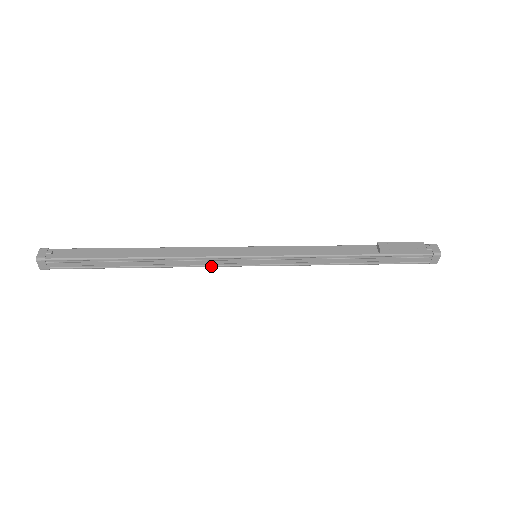
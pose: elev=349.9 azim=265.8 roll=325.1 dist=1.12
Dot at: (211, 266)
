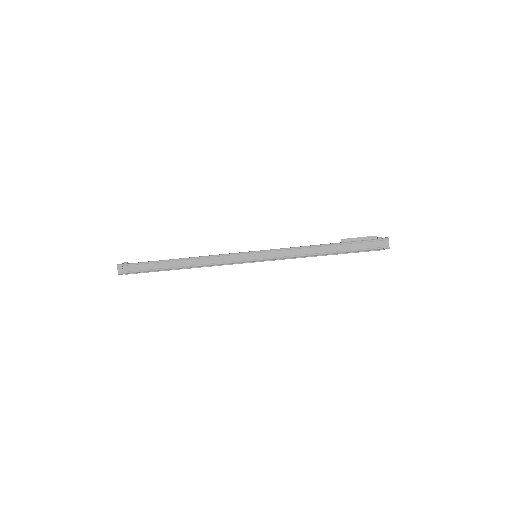
Dot at: (225, 263)
